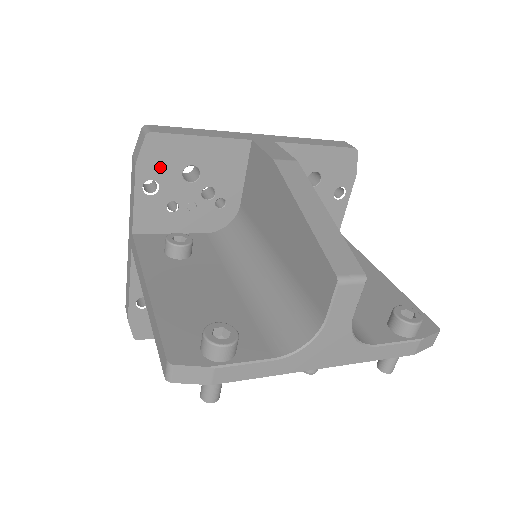
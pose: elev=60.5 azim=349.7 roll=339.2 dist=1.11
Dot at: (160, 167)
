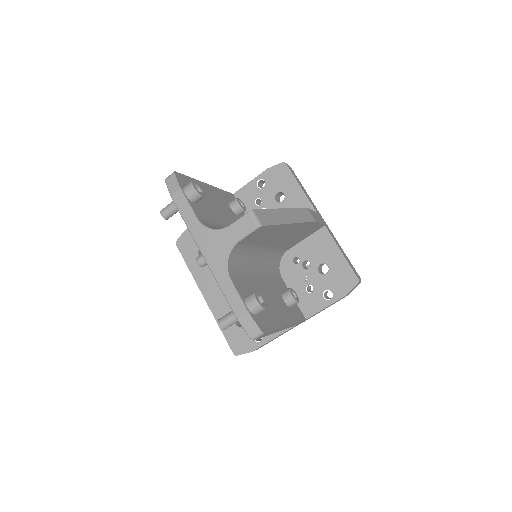
Dot at: (273, 180)
